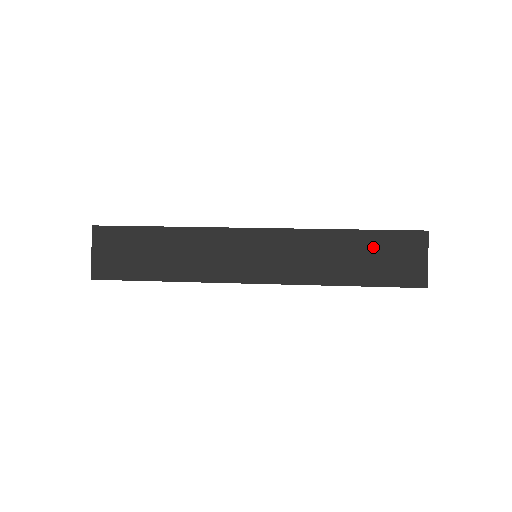
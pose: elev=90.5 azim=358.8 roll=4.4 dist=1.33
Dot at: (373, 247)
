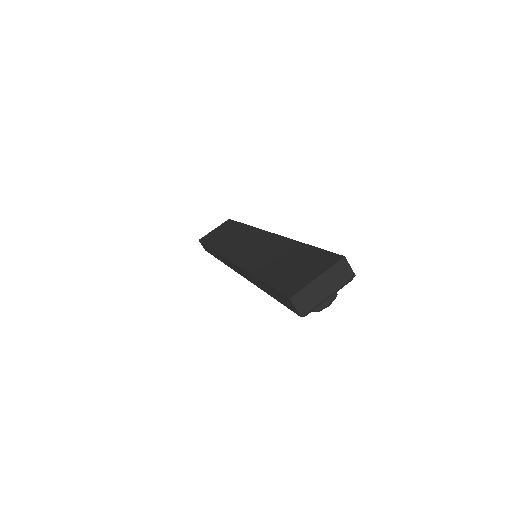
Dot at: (300, 257)
